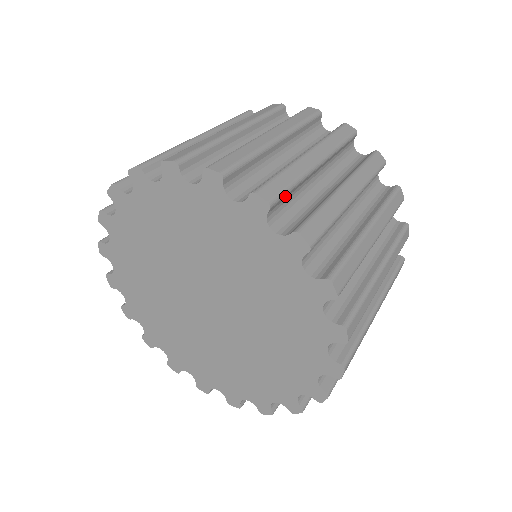
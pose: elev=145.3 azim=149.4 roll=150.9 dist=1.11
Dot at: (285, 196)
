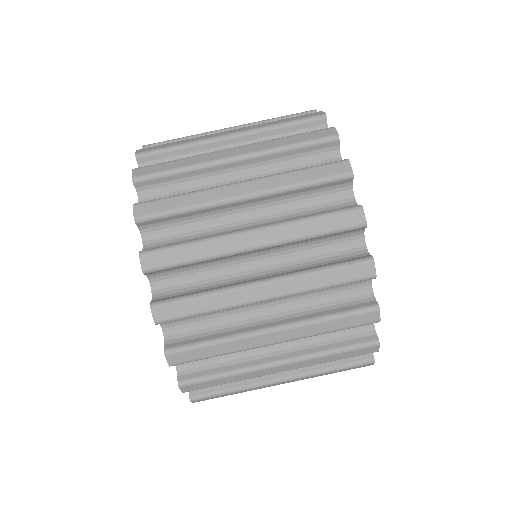
Dot at: occluded
